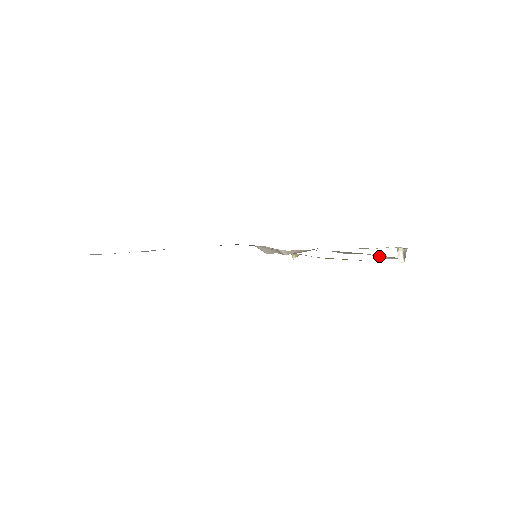
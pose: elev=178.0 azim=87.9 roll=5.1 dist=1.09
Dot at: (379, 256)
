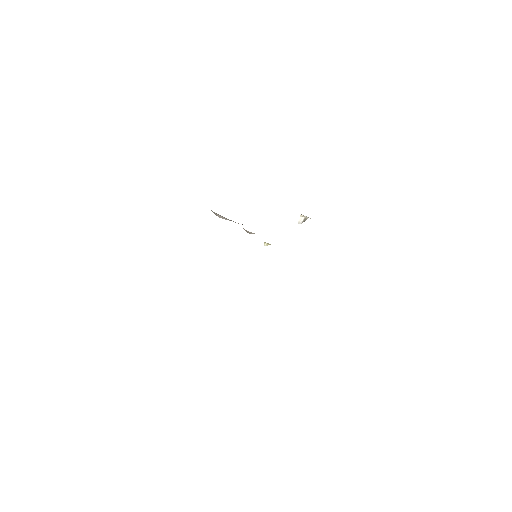
Dot at: occluded
